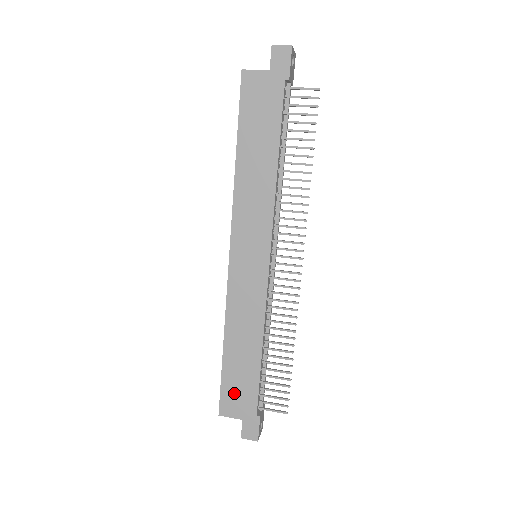
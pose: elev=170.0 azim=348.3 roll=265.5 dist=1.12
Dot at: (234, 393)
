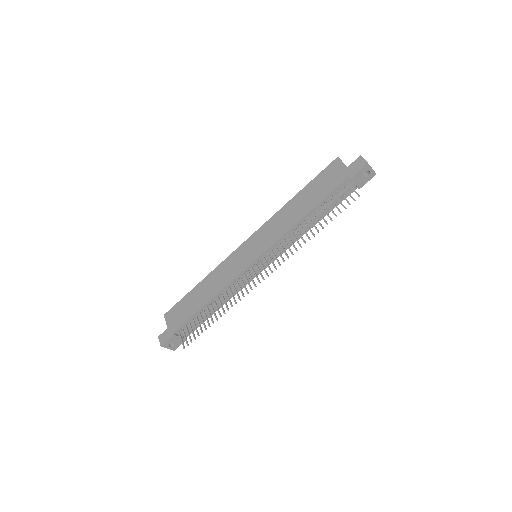
Dot at: (179, 311)
